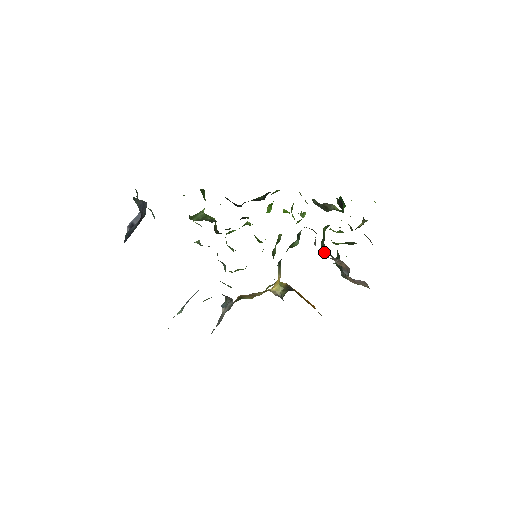
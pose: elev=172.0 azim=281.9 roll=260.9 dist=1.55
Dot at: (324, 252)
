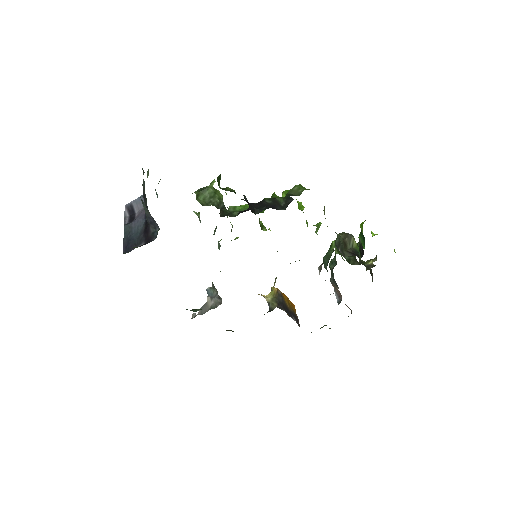
Dot at: (324, 265)
